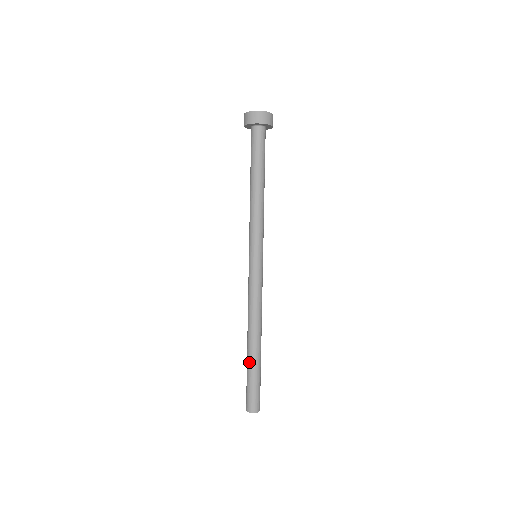
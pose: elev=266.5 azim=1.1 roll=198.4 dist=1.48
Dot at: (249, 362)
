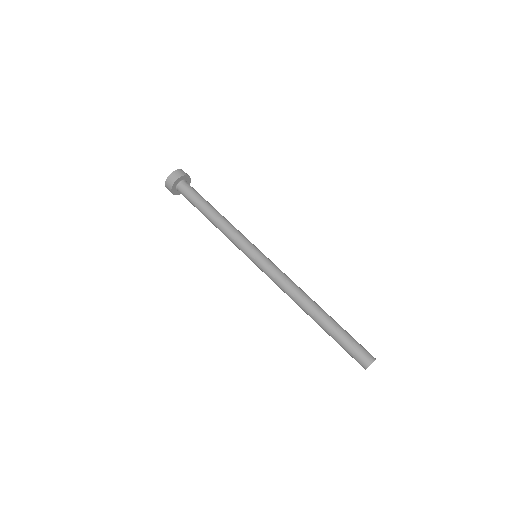
Dot at: (328, 327)
